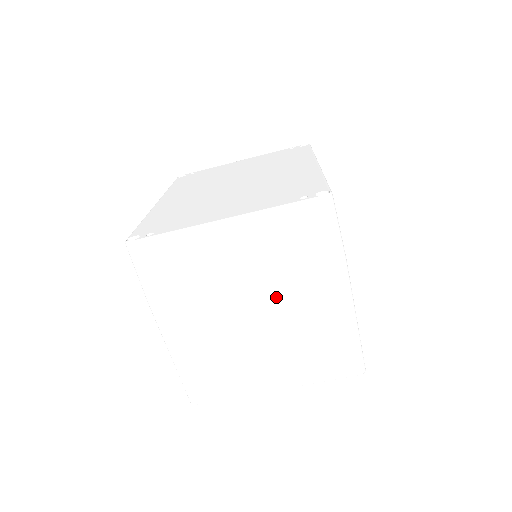
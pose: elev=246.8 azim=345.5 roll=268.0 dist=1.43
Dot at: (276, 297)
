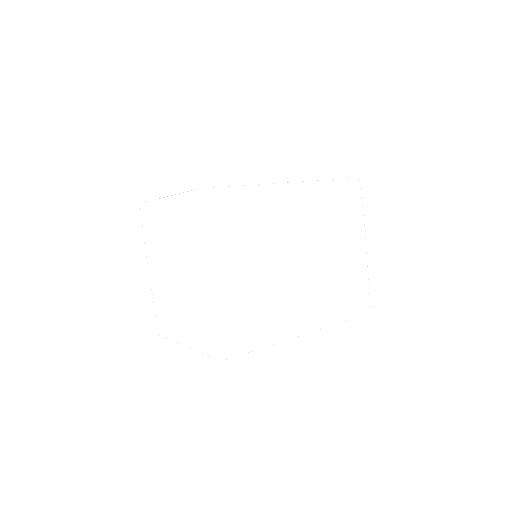
Dot at: (181, 264)
